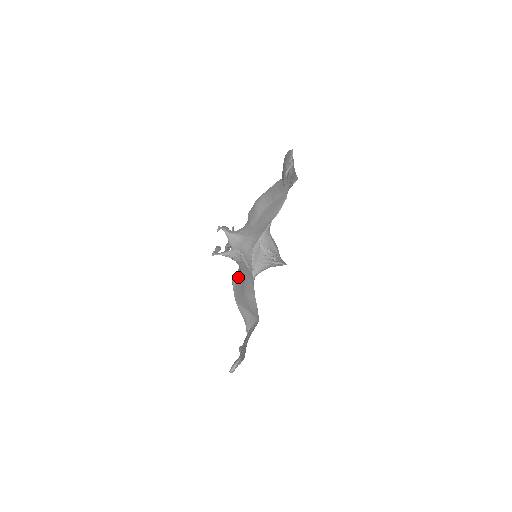
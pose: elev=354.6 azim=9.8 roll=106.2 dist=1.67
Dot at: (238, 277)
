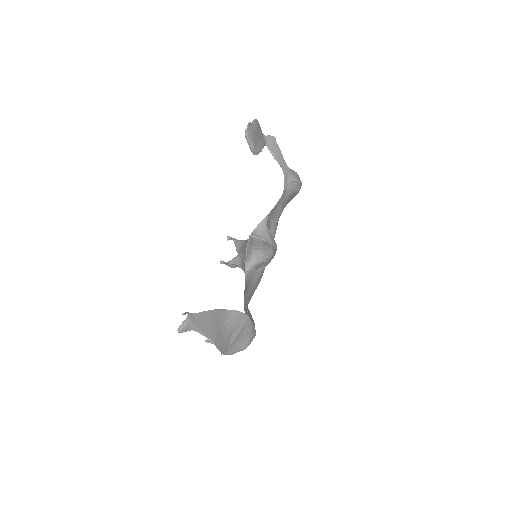
Dot at: occluded
